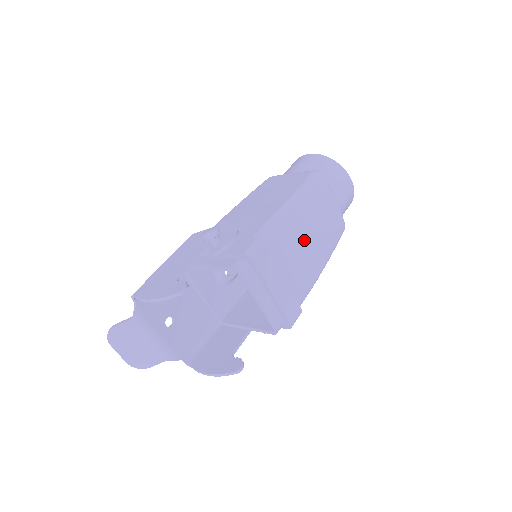
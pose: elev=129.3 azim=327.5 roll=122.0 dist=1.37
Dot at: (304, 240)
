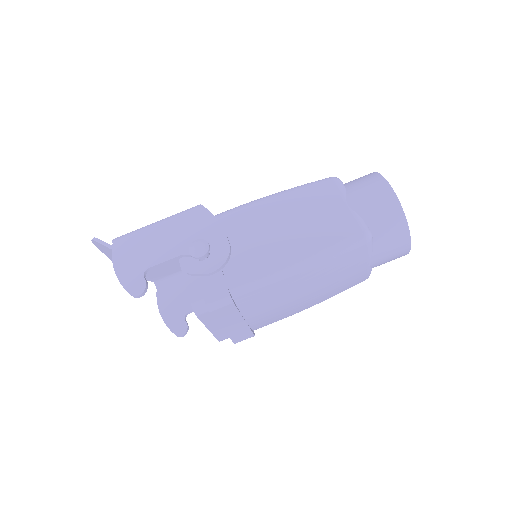
Dot at: (292, 297)
